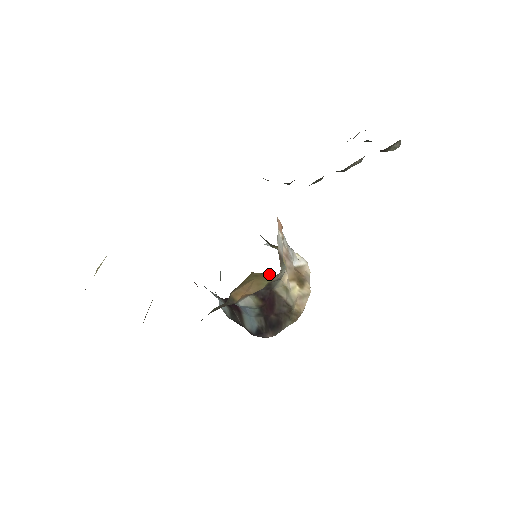
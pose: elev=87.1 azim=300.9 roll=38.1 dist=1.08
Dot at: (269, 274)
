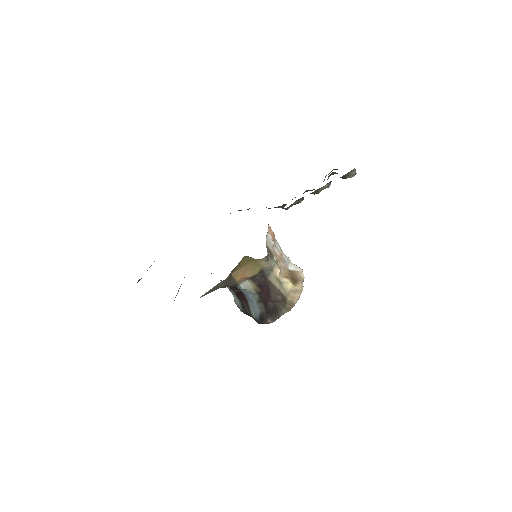
Dot at: (259, 259)
